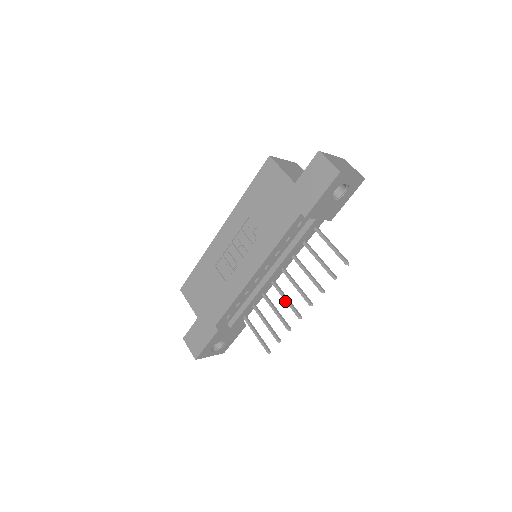
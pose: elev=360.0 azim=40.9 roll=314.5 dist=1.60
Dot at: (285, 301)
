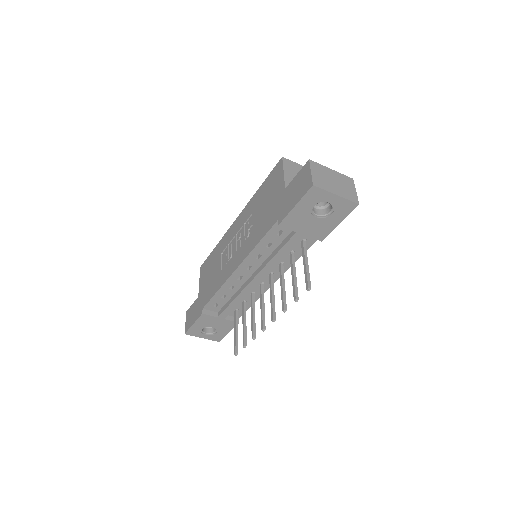
Dot at: occluded
